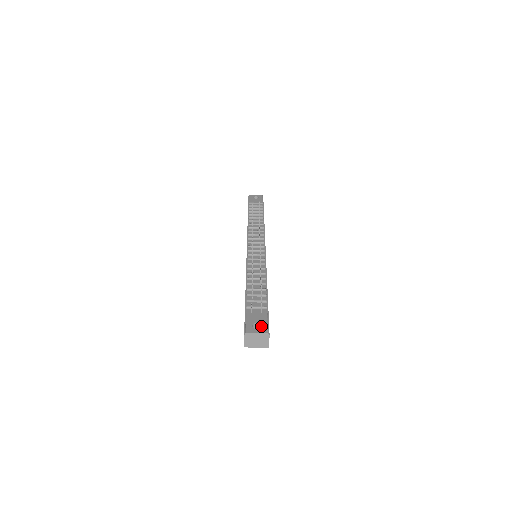
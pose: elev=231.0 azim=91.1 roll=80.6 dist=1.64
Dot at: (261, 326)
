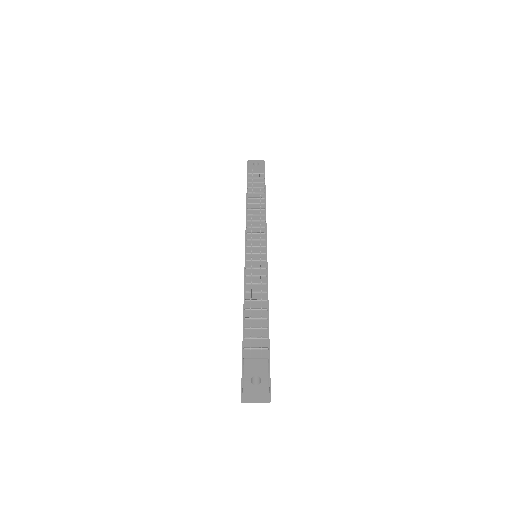
Dot at: (261, 381)
